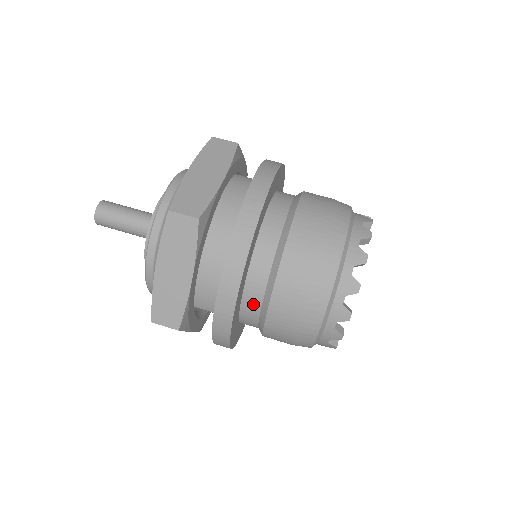
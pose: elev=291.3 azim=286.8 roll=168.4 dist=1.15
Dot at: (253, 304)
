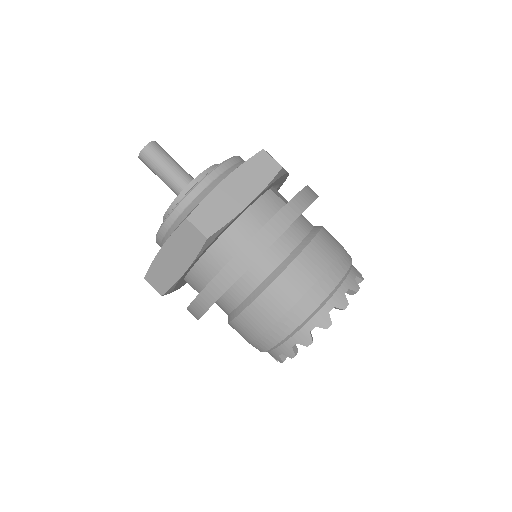
Dot at: (227, 305)
